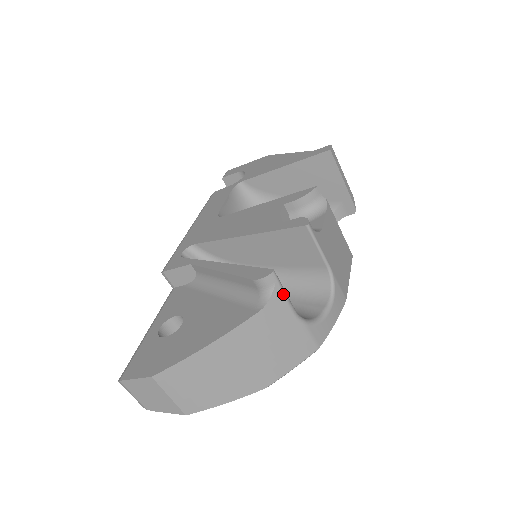
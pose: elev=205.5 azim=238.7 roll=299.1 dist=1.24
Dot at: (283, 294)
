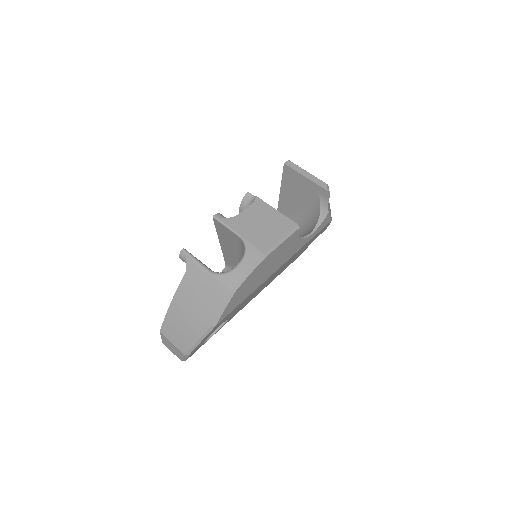
Dot at: (193, 260)
